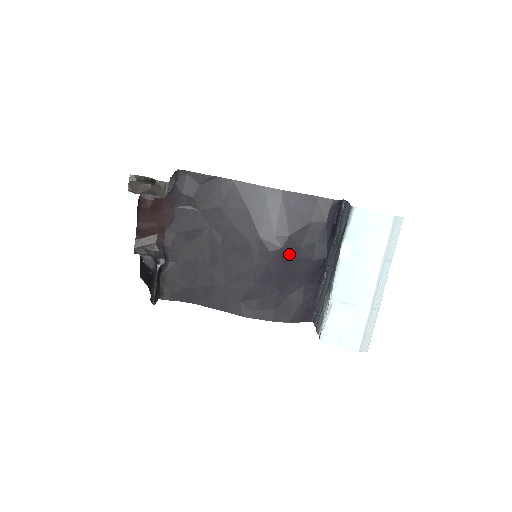
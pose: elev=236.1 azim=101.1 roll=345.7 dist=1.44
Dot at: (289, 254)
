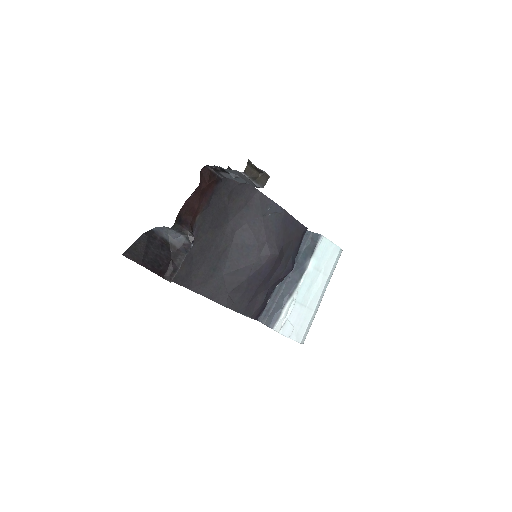
Dot at: (278, 260)
